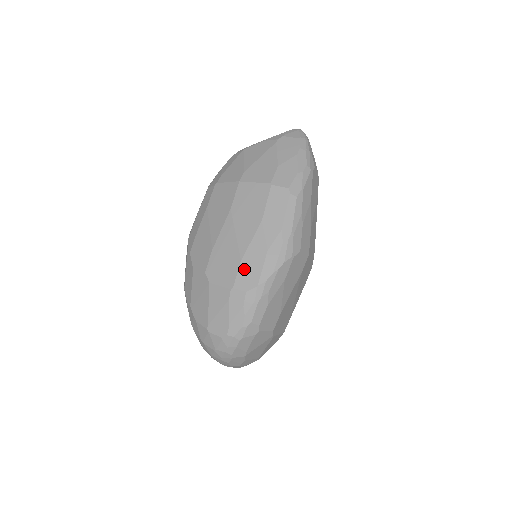
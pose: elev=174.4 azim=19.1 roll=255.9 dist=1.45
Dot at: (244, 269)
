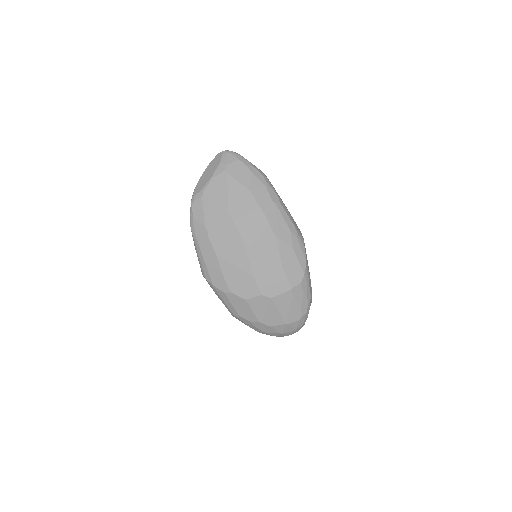
Dot at: (289, 272)
